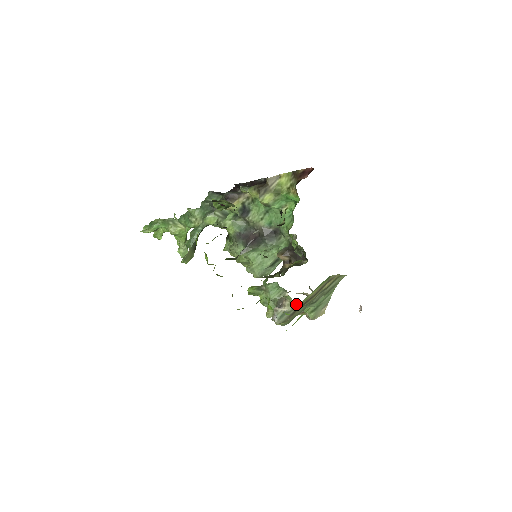
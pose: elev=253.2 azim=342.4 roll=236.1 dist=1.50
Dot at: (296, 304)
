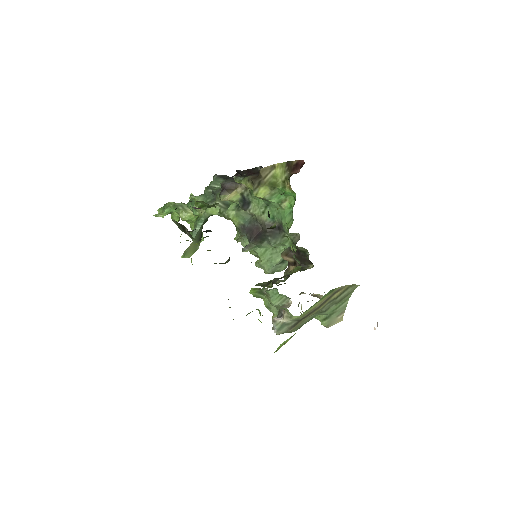
Dot at: (295, 317)
